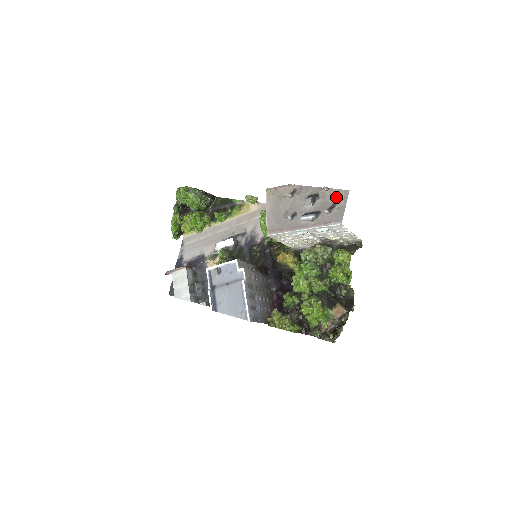
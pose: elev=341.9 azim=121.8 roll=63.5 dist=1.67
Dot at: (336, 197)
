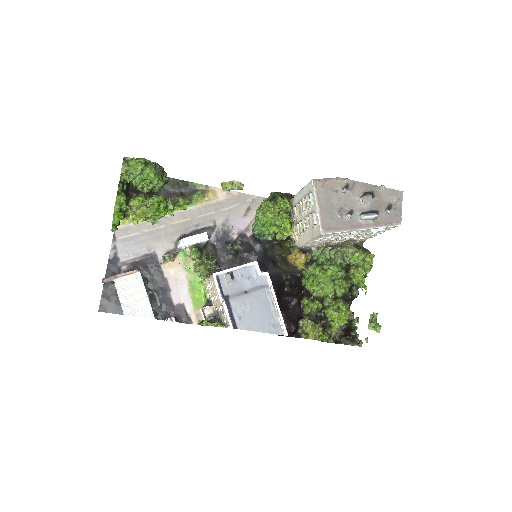
Dot at: (391, 197)
